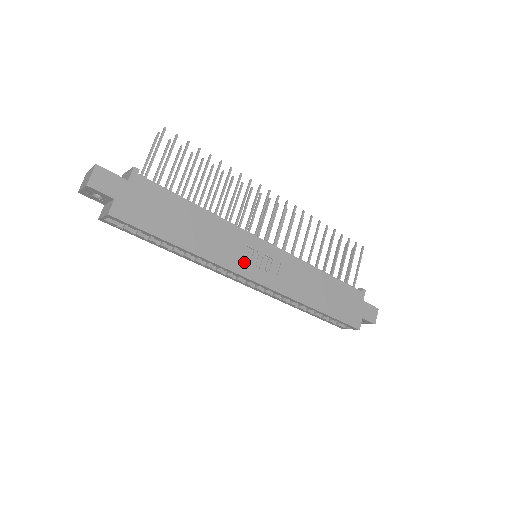
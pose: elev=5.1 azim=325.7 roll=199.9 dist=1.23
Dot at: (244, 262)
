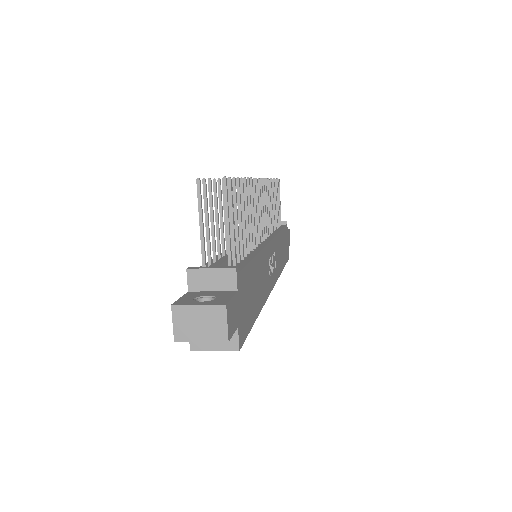
Dot at: (270, 277)
